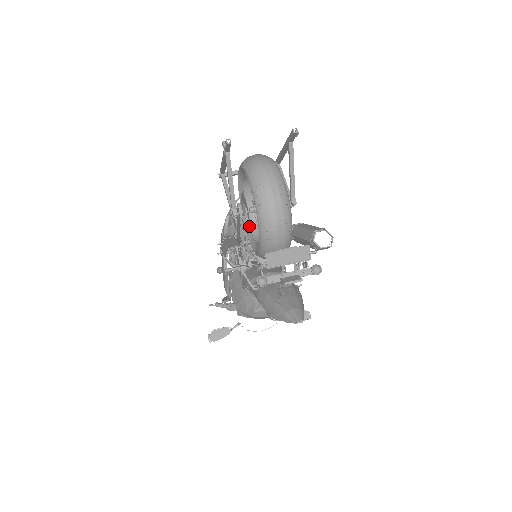
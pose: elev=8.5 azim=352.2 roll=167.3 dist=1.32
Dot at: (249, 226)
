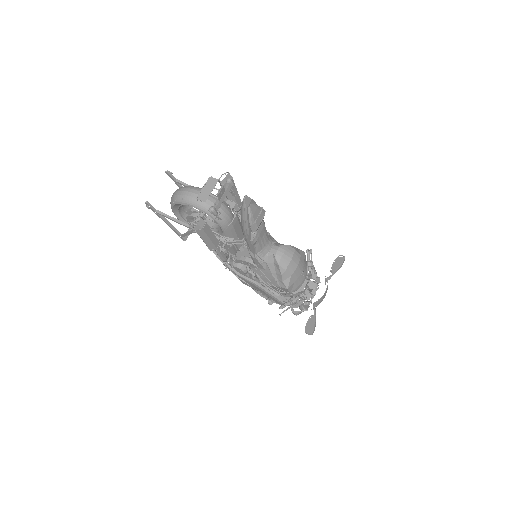
Dot at: occluded
